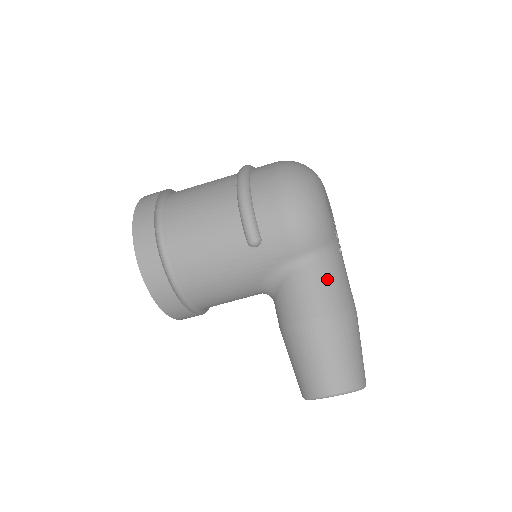
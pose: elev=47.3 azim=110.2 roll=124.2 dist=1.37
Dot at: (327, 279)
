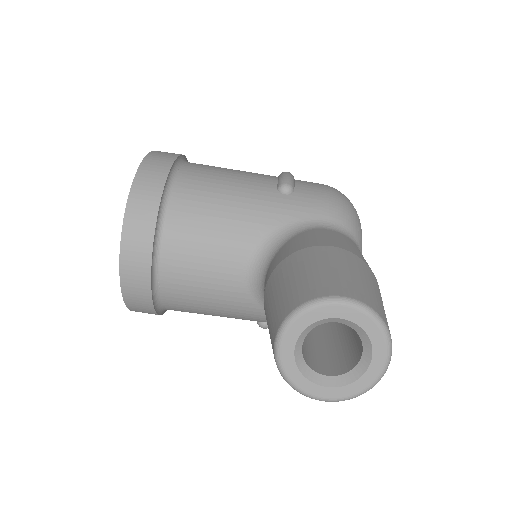
Dot at: (355, 247)
